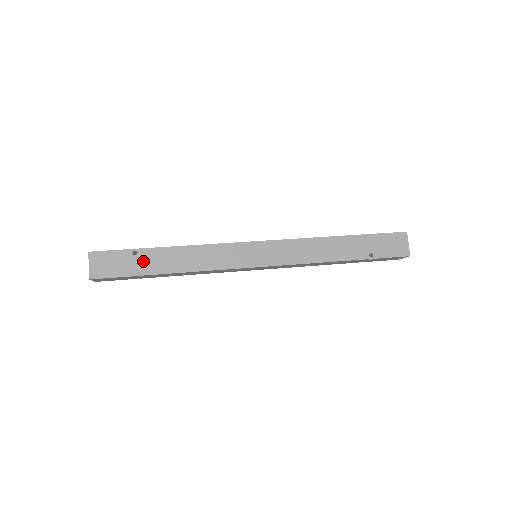
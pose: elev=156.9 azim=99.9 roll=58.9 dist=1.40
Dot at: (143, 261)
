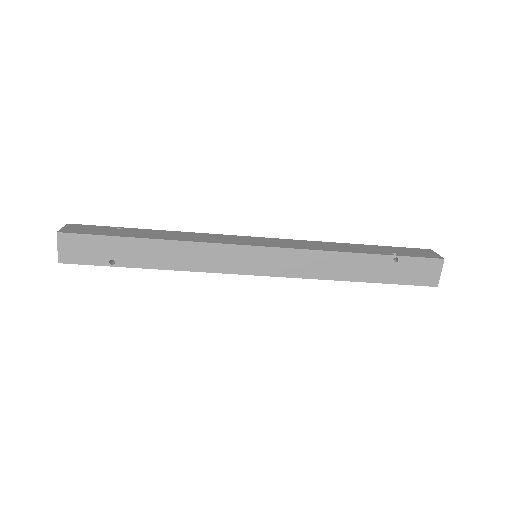
Dot at: (124, 232)
